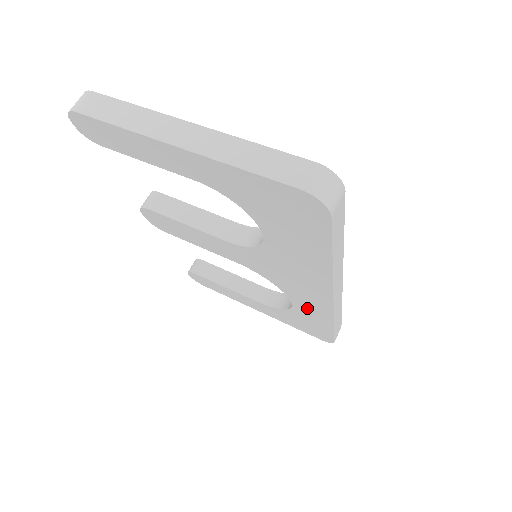
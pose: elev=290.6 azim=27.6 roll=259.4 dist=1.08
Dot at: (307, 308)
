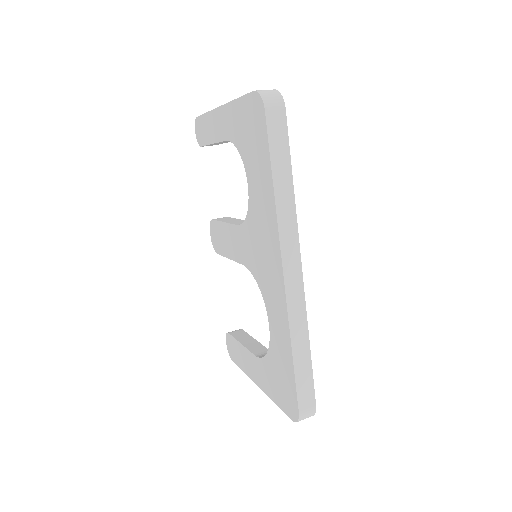
Dot at: (276, 322)
